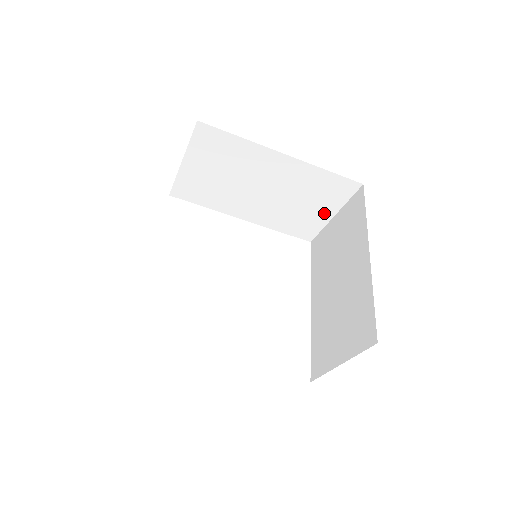
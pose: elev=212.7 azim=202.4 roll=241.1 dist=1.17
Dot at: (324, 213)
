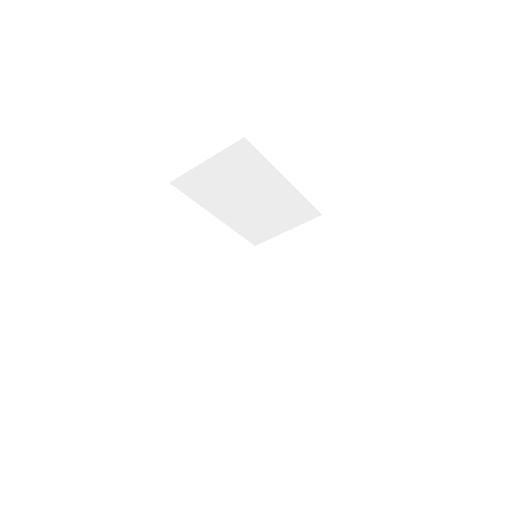
Dot at: (281, 227)
